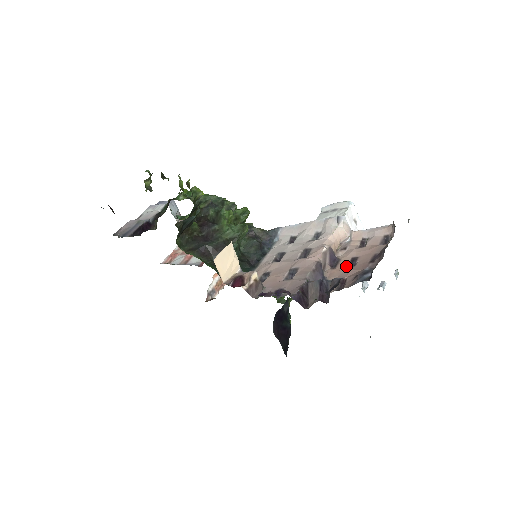
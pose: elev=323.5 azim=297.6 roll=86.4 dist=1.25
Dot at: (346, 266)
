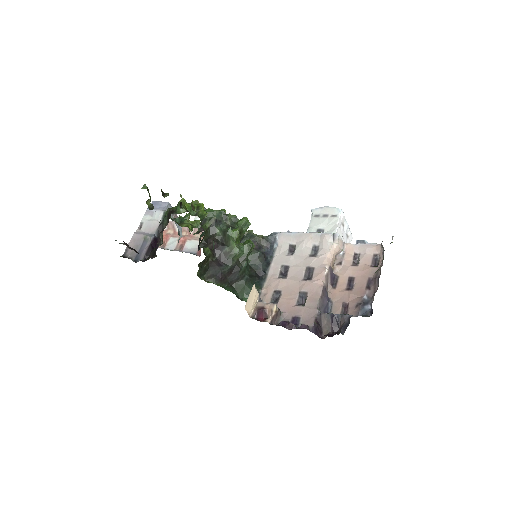
Dot at: (345, 287)
